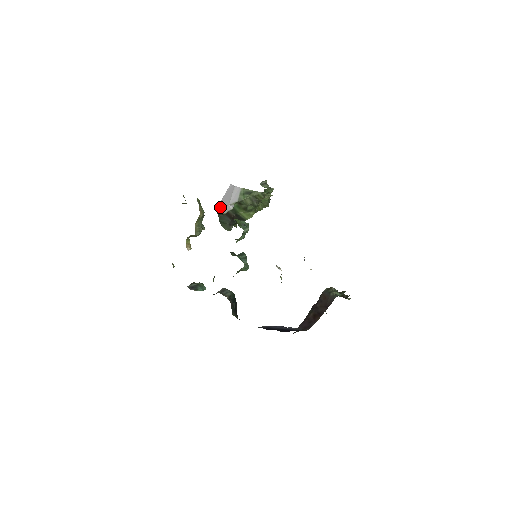
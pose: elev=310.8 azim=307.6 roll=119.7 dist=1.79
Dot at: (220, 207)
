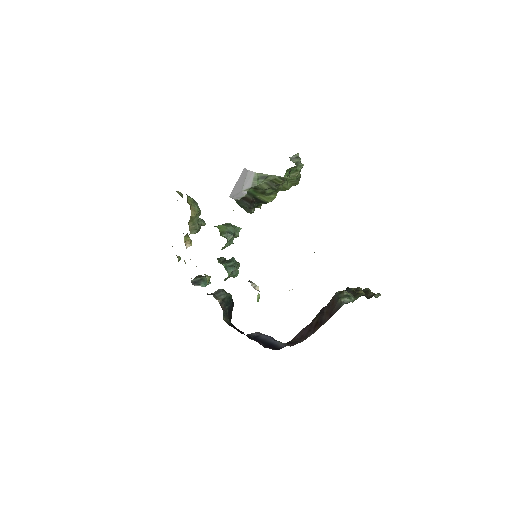
Dot at: (233, 193)
